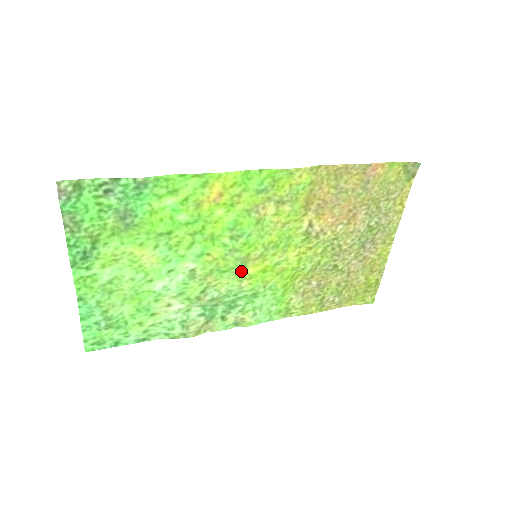
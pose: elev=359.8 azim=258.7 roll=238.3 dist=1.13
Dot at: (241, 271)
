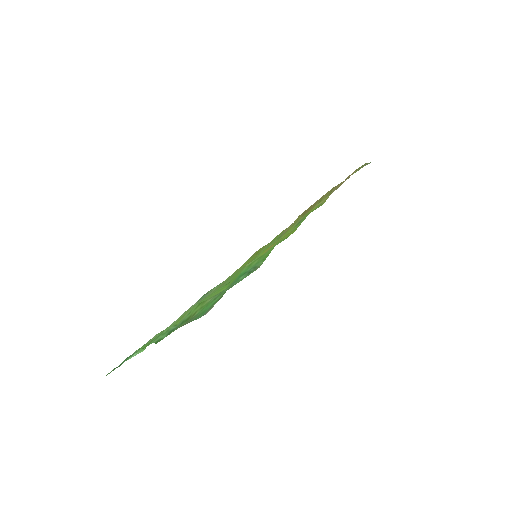
Dot at: (240, 268)
